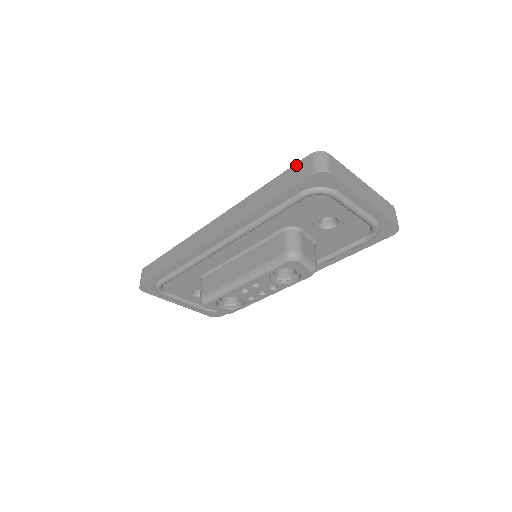
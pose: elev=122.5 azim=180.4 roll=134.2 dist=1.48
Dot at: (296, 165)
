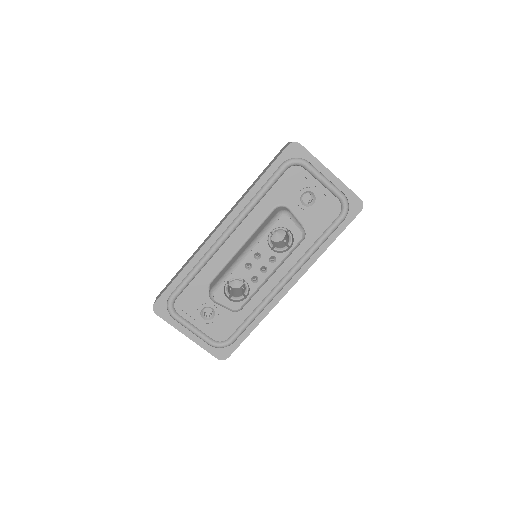
Dot at: (277, 154)
